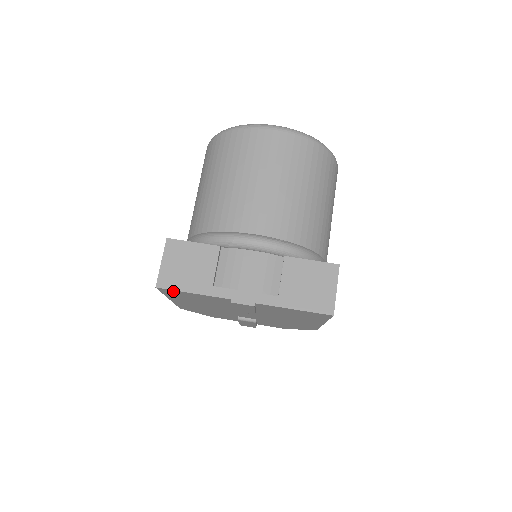
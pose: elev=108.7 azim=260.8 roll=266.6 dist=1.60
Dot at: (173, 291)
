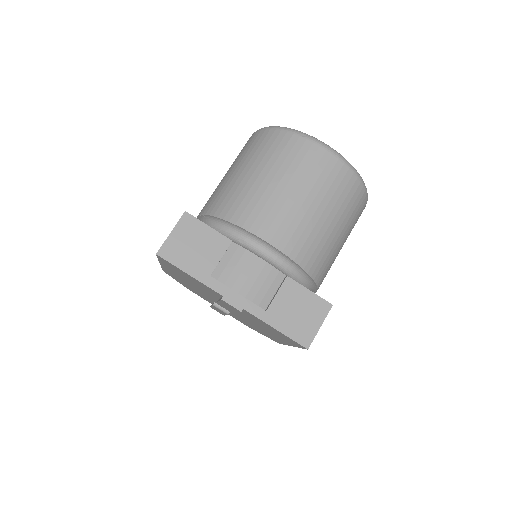
Dot at: (171, 264)
